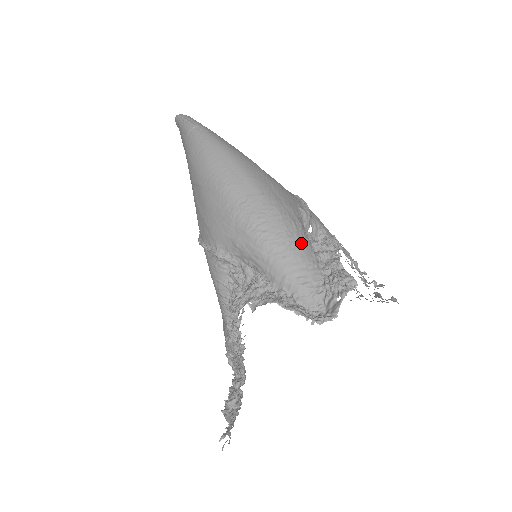
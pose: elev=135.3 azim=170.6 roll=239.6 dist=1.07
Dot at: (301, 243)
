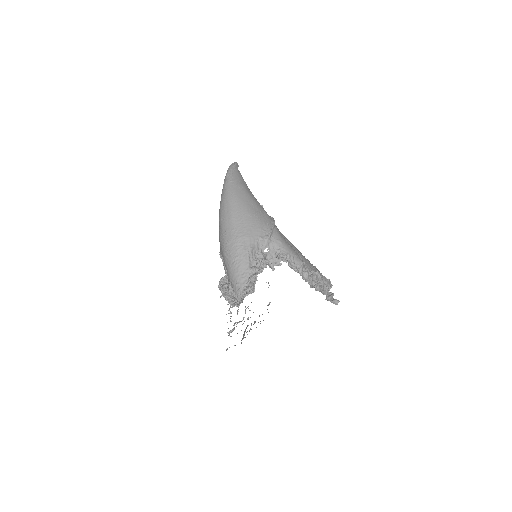
Dot at: (242, 261)
